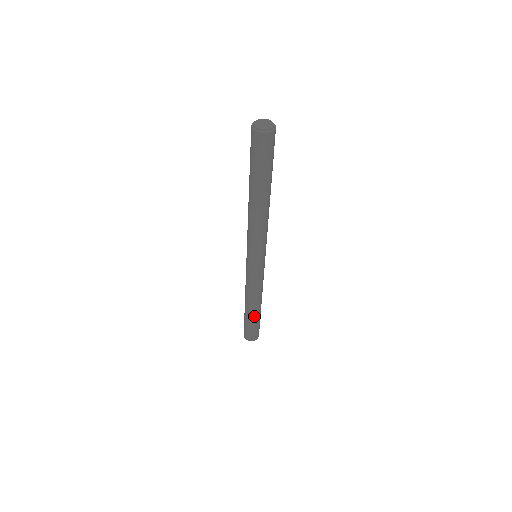
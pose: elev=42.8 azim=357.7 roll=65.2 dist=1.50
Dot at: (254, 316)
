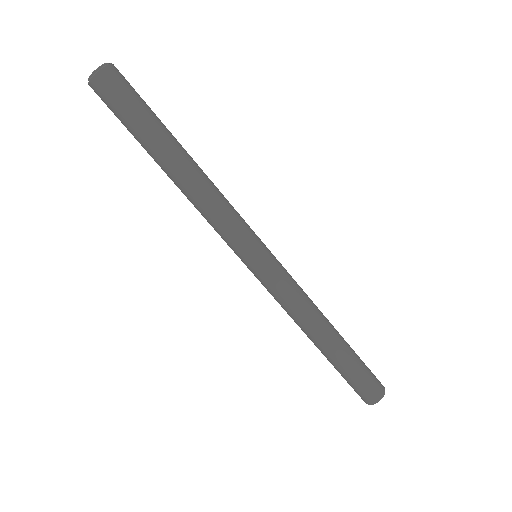
Dot at: (344, 344)
